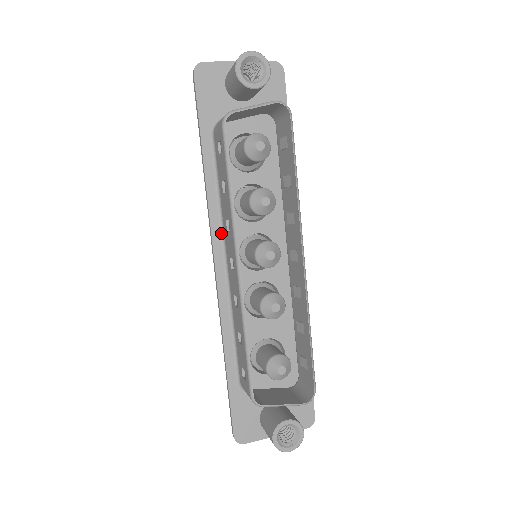
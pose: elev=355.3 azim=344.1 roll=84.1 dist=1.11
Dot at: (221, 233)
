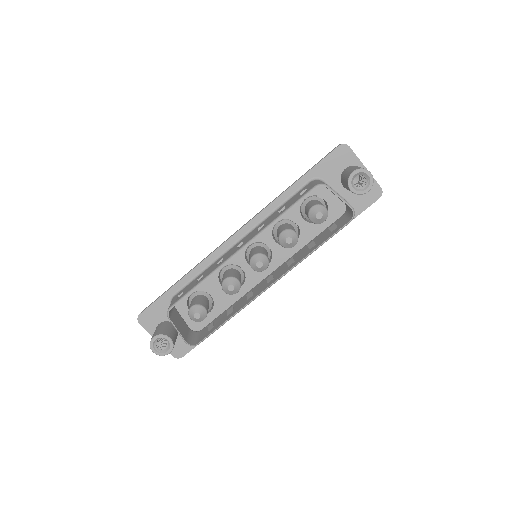
Dot at: (255, 226)
